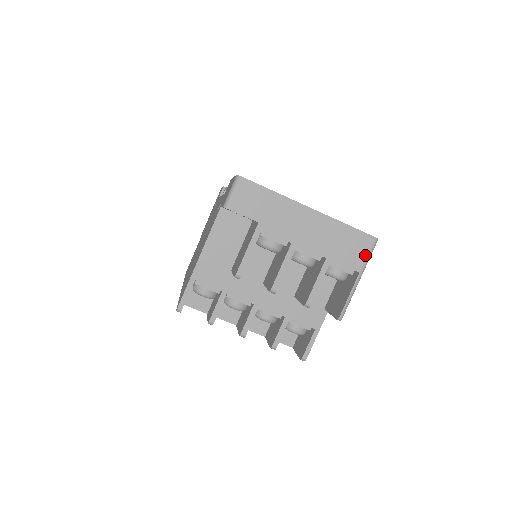
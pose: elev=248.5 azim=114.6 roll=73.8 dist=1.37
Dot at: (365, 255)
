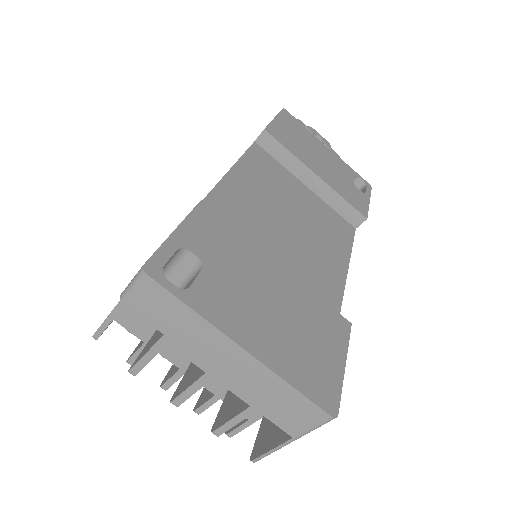
Dot at: (308, 426)
